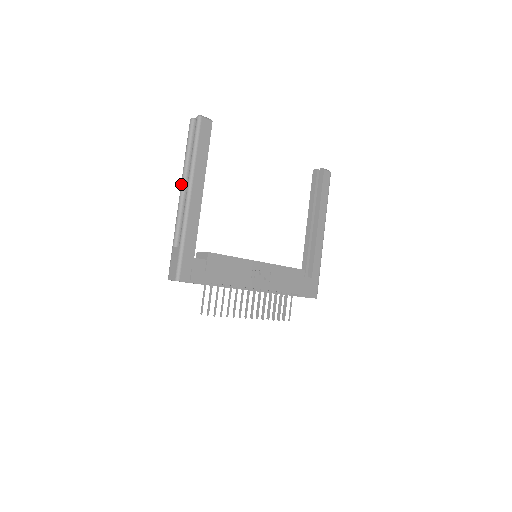
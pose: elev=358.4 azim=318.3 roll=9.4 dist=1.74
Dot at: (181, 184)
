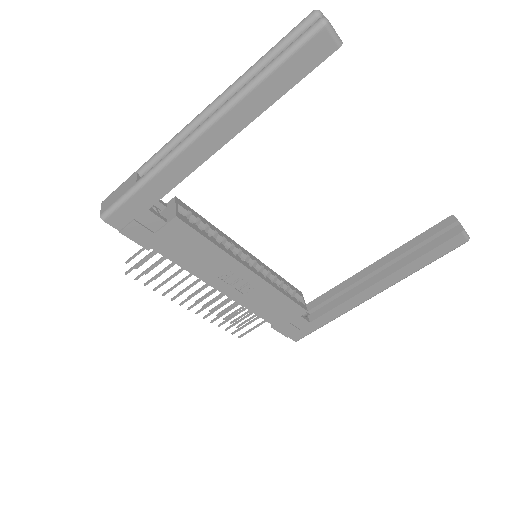
Dot at: (214, 100)
